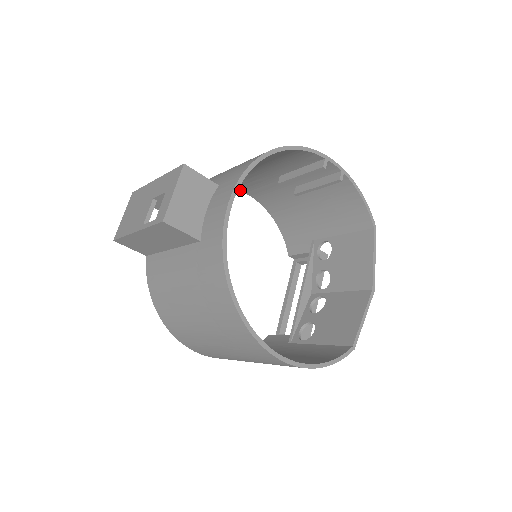
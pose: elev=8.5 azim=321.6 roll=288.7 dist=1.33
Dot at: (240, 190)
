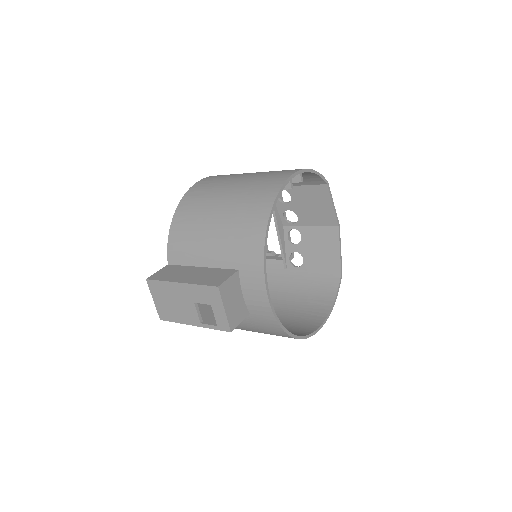
Dot at: occluded
